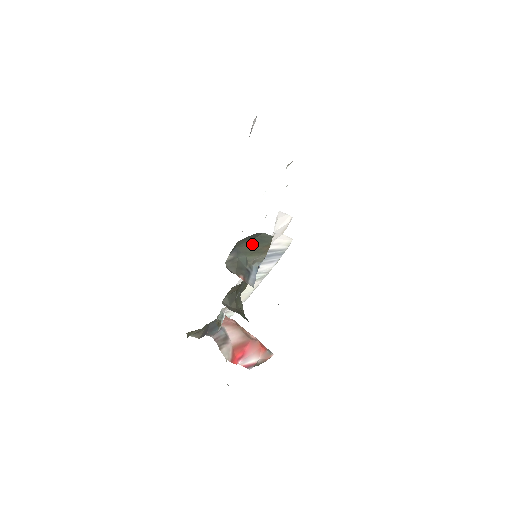
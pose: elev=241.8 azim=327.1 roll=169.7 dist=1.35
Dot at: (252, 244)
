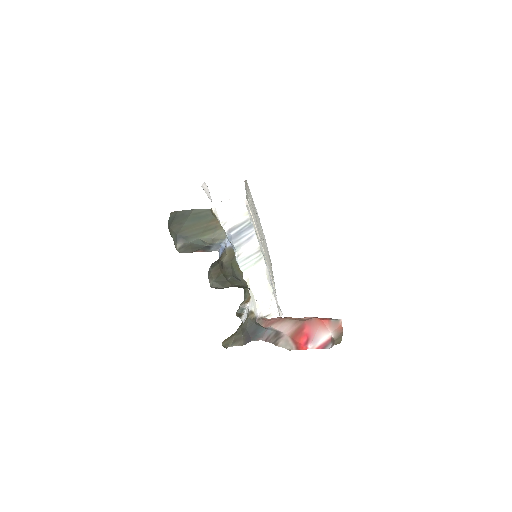
Dot at: (193, 225)
